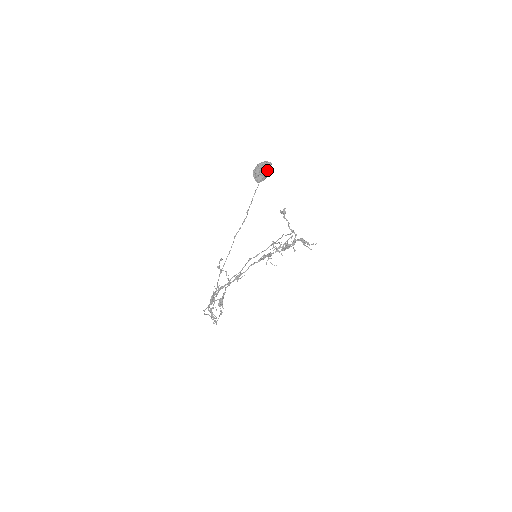
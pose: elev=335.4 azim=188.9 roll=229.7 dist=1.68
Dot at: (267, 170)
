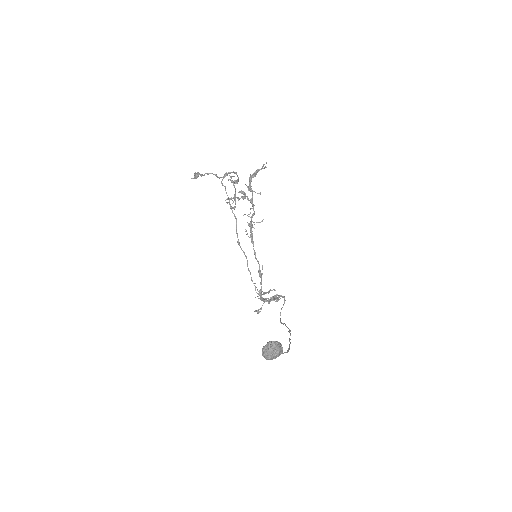
Dot at: (280, 351)
